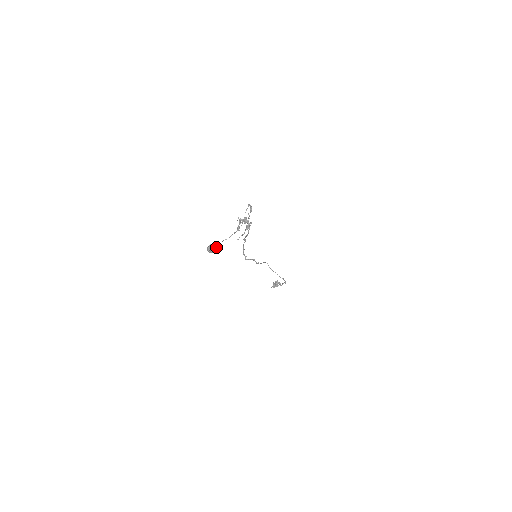
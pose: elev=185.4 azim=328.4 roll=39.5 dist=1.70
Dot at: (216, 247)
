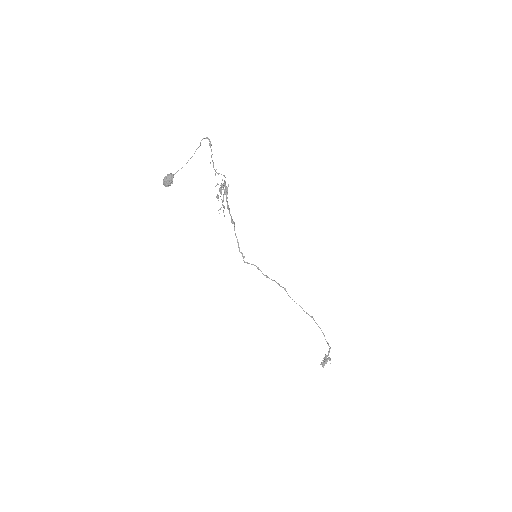
Dot at: (170, 176)
